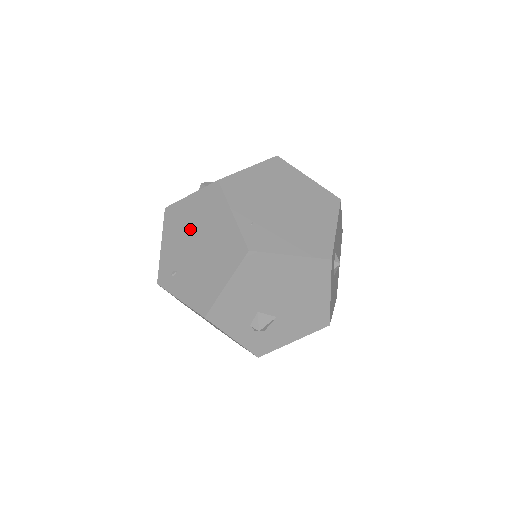
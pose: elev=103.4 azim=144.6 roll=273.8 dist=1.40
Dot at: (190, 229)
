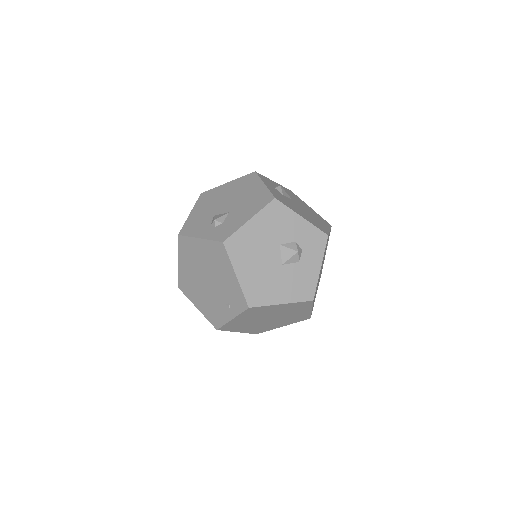
Dot at: occluded
